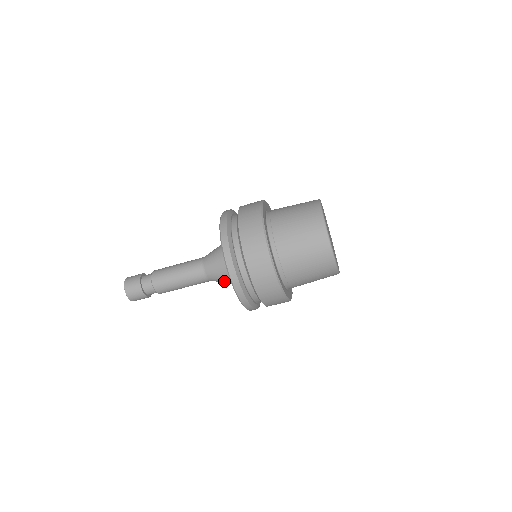
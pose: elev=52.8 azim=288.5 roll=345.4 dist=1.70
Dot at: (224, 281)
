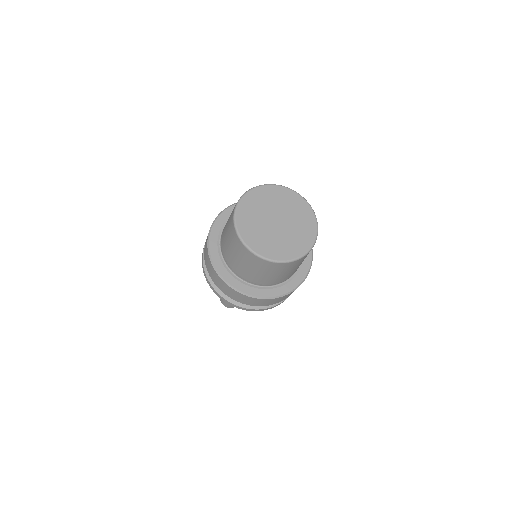
Dot at: occluded
